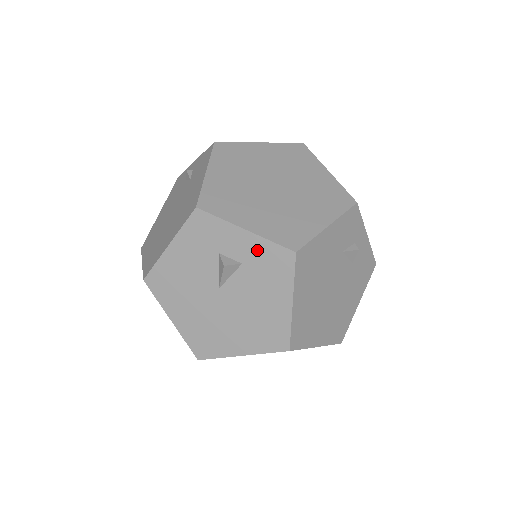
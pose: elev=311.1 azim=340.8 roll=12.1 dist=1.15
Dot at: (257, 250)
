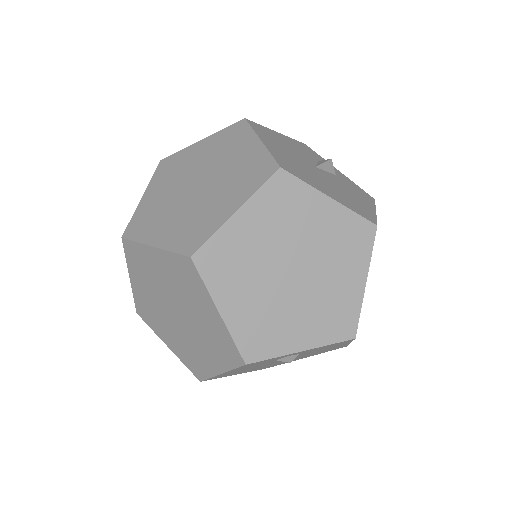
Dot at: (347, 180)
